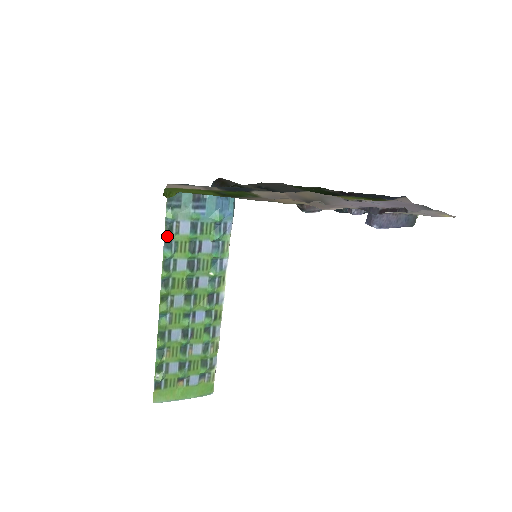
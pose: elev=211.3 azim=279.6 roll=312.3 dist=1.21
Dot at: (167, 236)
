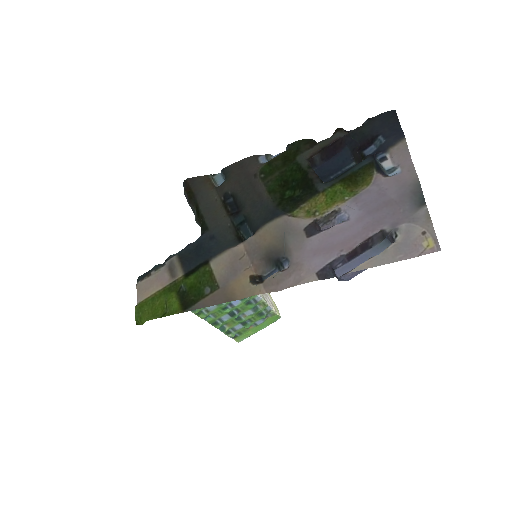
Dot at: occluded
